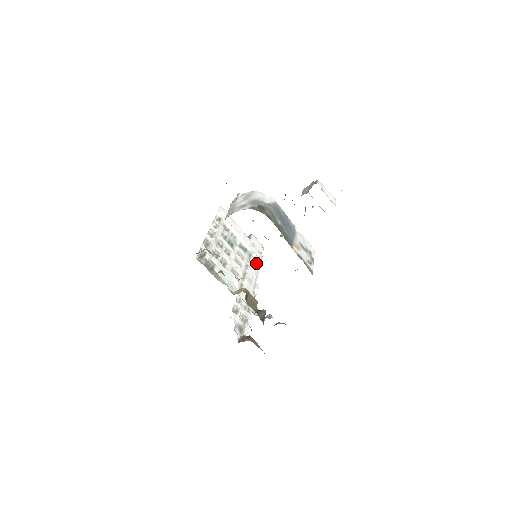
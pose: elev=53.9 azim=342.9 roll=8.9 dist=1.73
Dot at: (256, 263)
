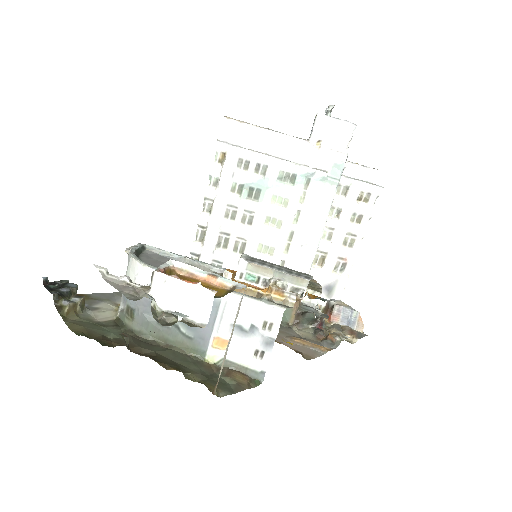
Dot at: (324, 189)
